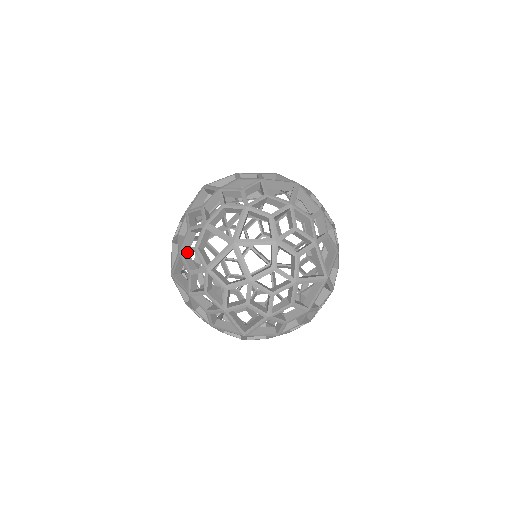
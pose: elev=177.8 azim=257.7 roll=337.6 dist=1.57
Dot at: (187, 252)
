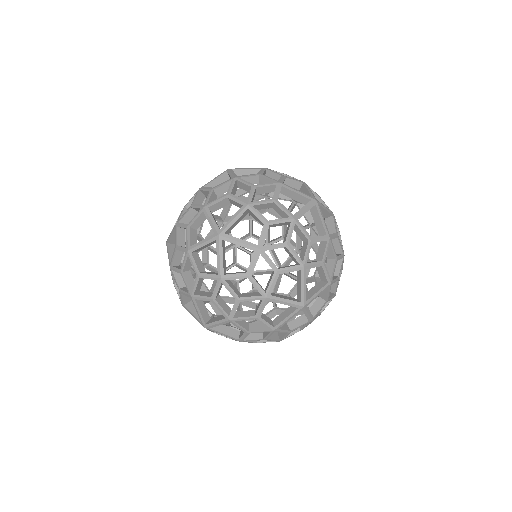
Dot at: (181, 227)
